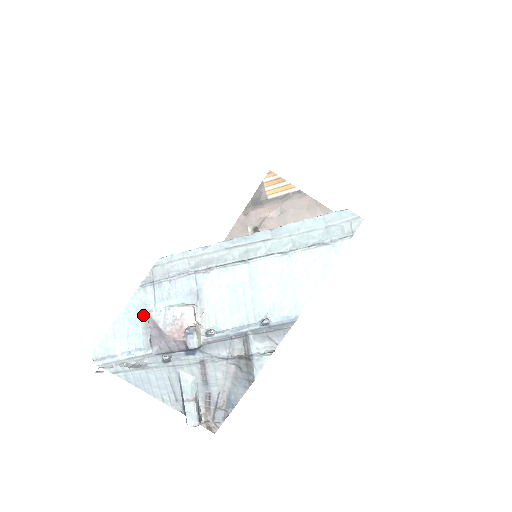
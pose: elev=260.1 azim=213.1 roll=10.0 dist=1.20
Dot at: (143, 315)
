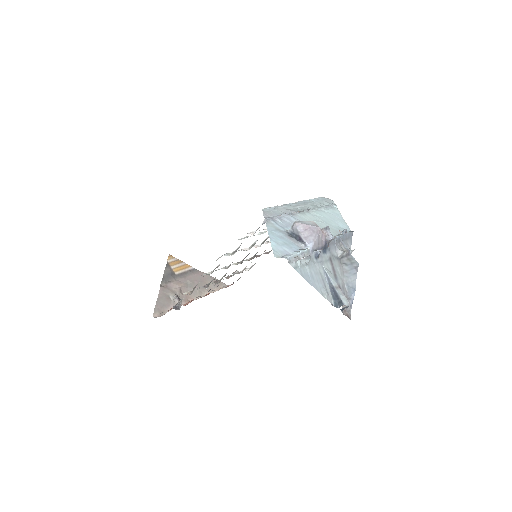
Dot at: (283, 234)
